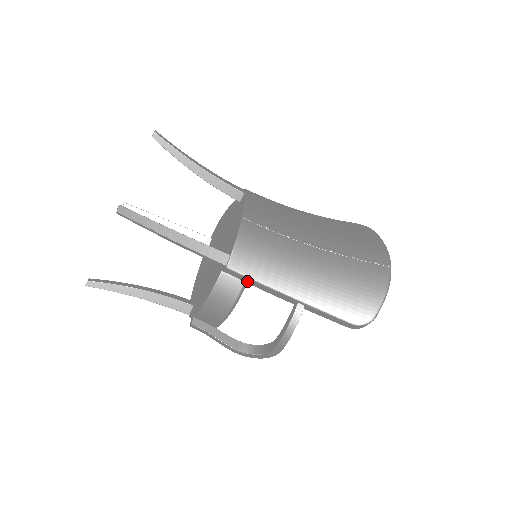
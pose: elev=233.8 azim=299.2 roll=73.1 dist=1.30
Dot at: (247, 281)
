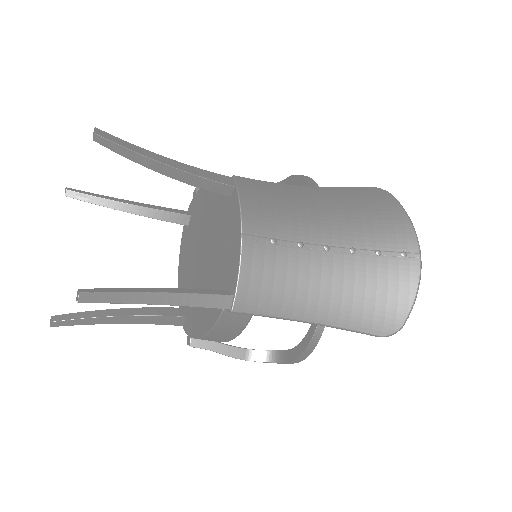
Dot at: occluded
